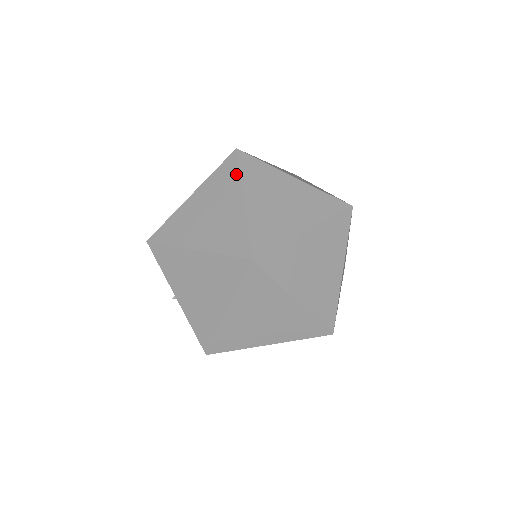
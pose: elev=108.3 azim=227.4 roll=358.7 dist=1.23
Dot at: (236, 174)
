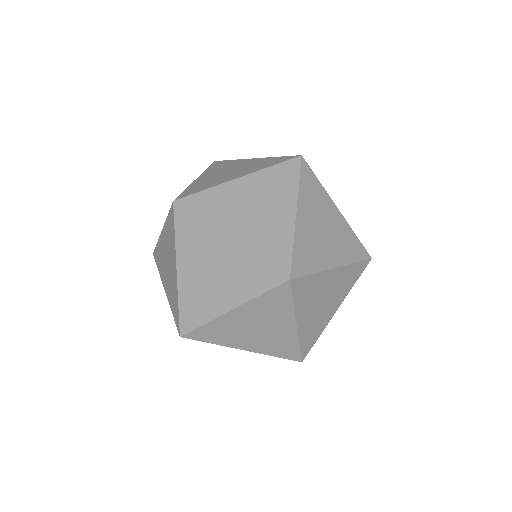
Dot at: (198, 223)
